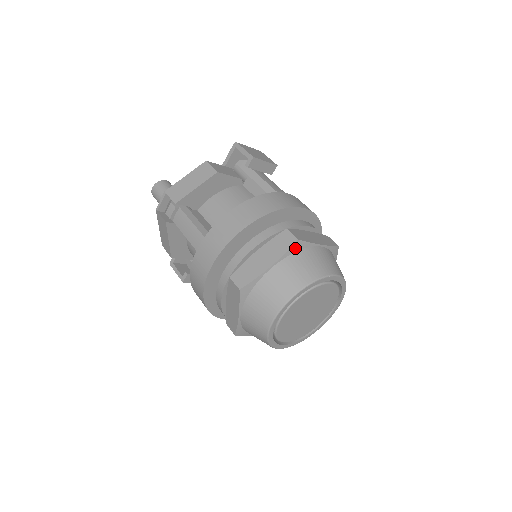
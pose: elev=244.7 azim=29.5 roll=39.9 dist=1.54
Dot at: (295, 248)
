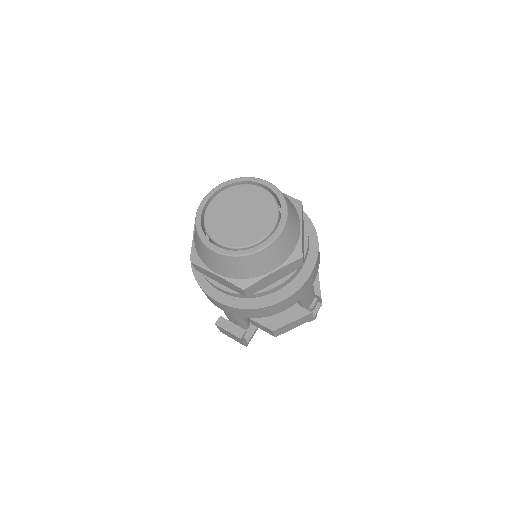
Dot at: occluded
